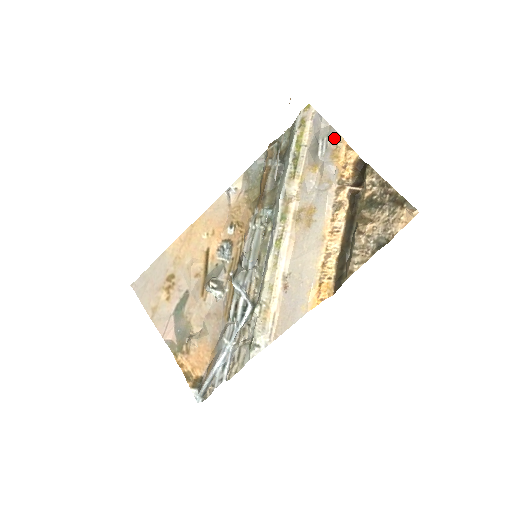
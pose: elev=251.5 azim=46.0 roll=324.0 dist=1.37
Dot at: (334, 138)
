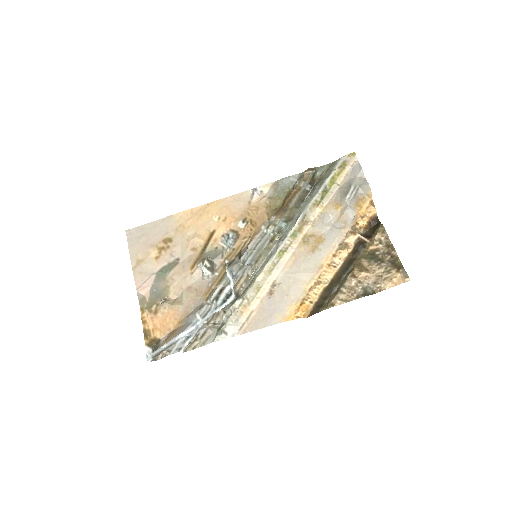
Dot at: (365, 190)
